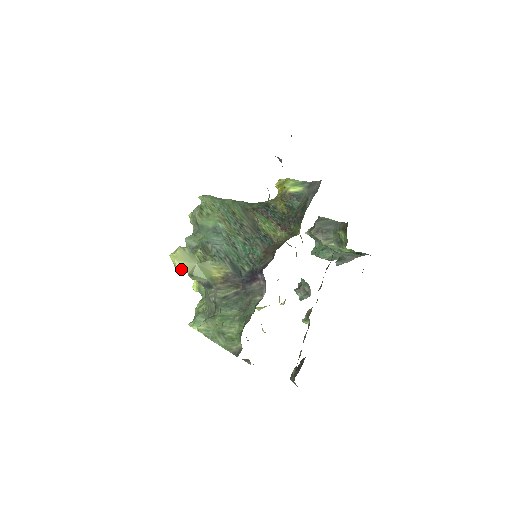
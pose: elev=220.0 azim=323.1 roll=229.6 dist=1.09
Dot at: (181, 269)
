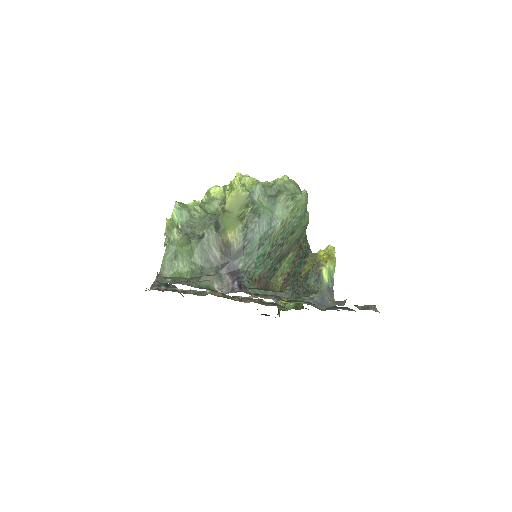
Dot at: (227, 201)
